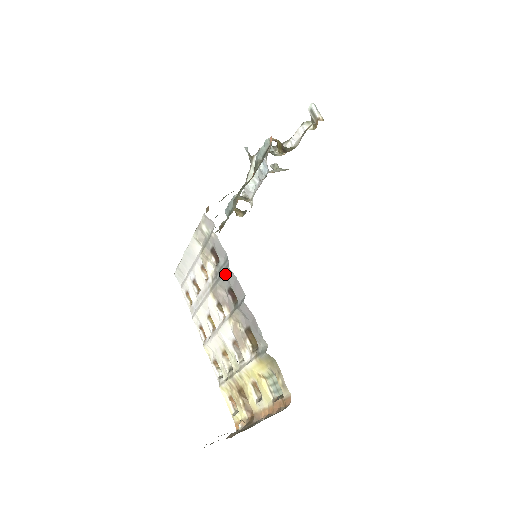
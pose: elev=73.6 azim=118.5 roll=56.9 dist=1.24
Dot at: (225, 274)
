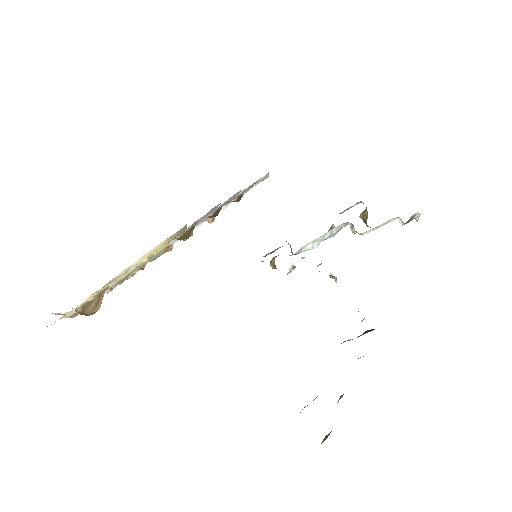
Dot at: (232, 196)
